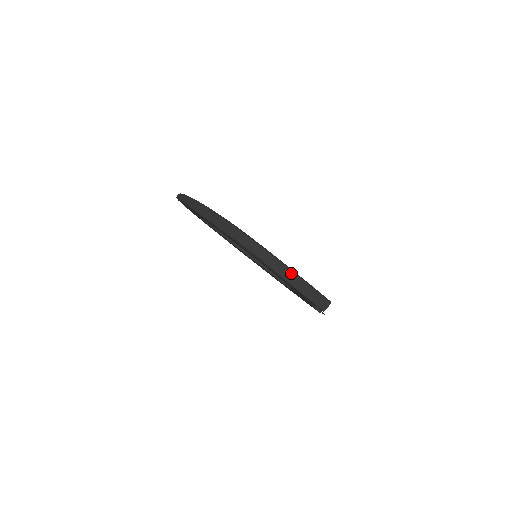
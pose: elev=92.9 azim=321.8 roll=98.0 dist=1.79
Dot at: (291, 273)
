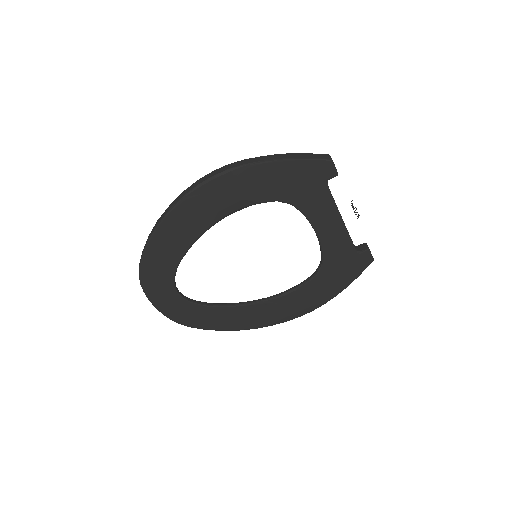
Dot at: (266, 157)
